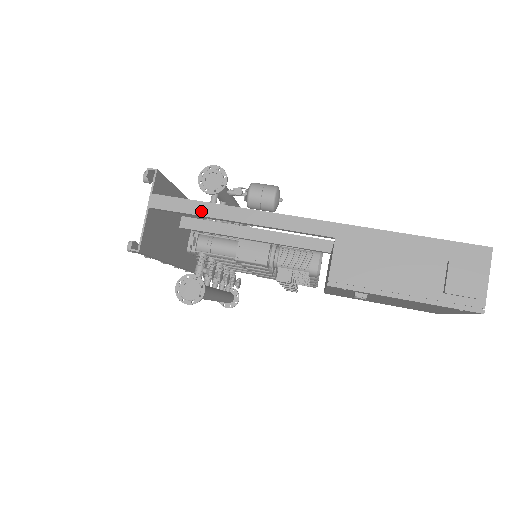
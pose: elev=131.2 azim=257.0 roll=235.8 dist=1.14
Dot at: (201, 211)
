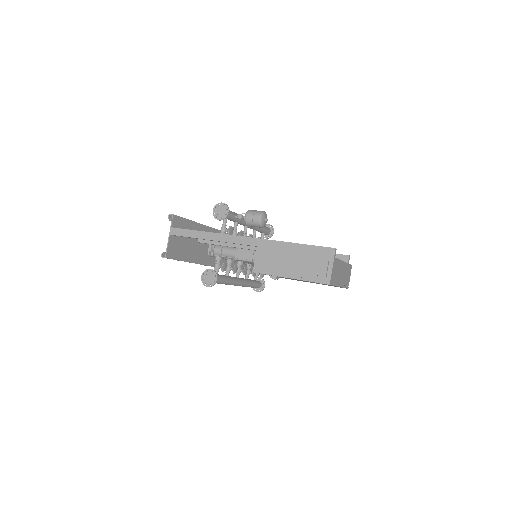
Dot at: (194, 235)
